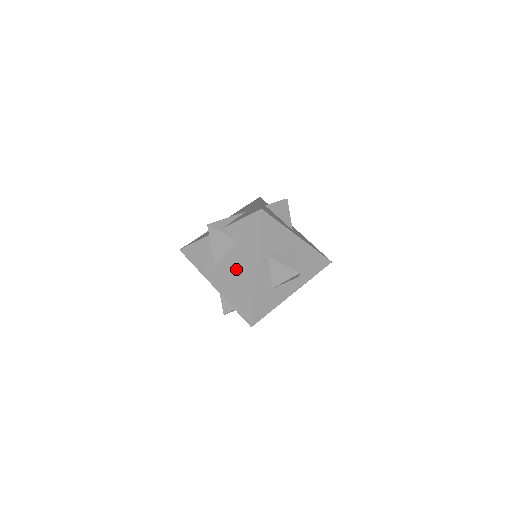
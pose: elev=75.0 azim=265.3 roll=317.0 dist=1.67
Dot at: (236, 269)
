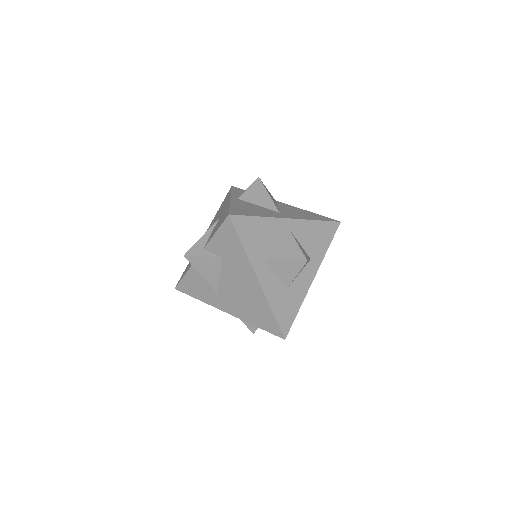
Dot at: (238, 287)
